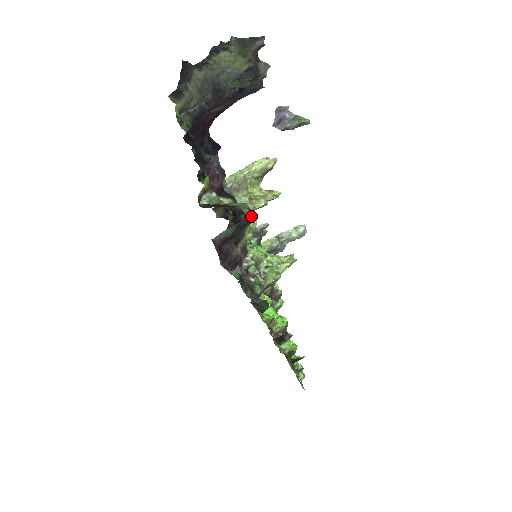
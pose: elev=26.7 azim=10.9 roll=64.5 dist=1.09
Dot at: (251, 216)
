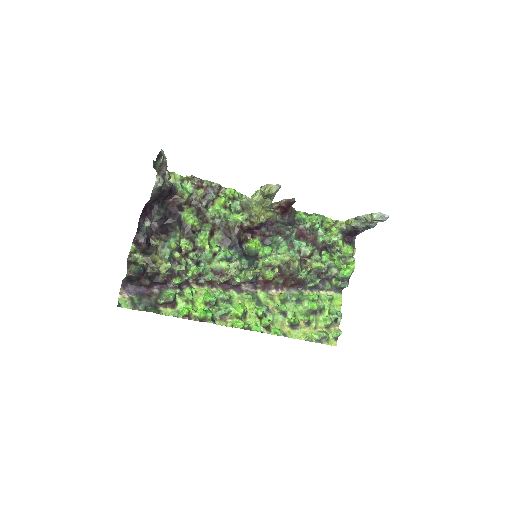
Dot at: (130, 276)
